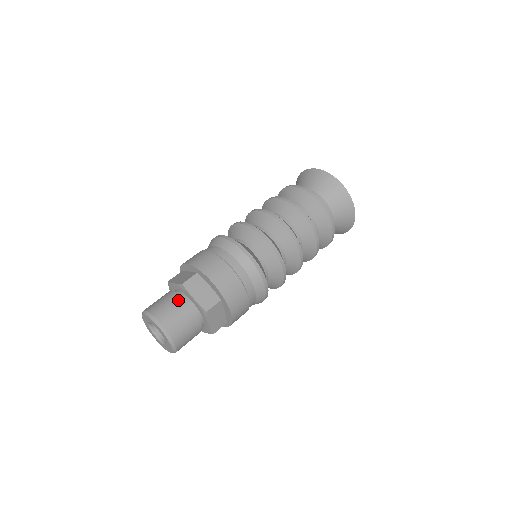
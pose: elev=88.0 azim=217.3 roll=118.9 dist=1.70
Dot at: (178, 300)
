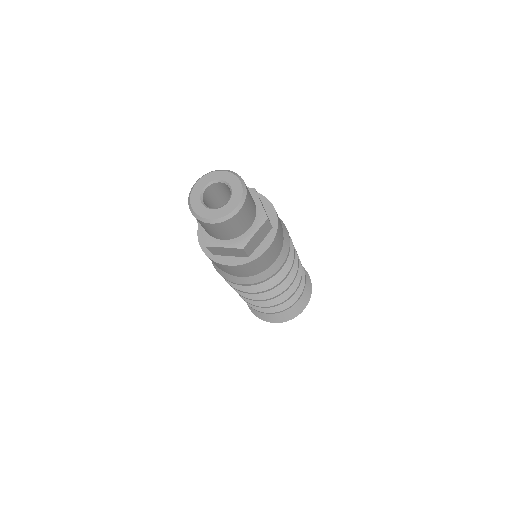
Dot at: occluded
